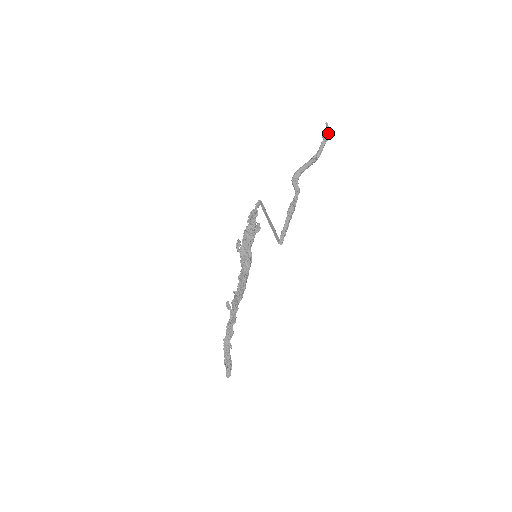
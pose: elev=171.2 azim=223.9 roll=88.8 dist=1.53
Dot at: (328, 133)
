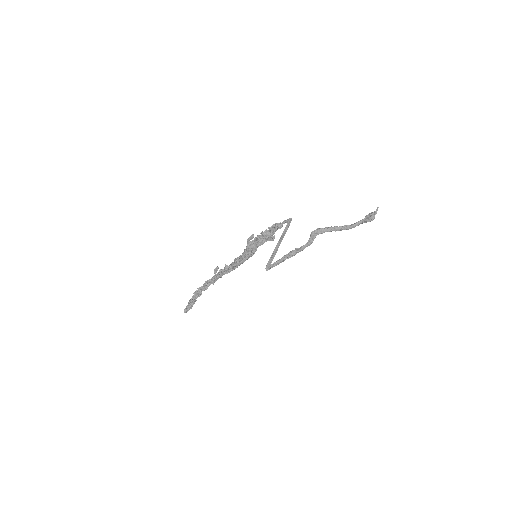
Dot at: (370, 218)
